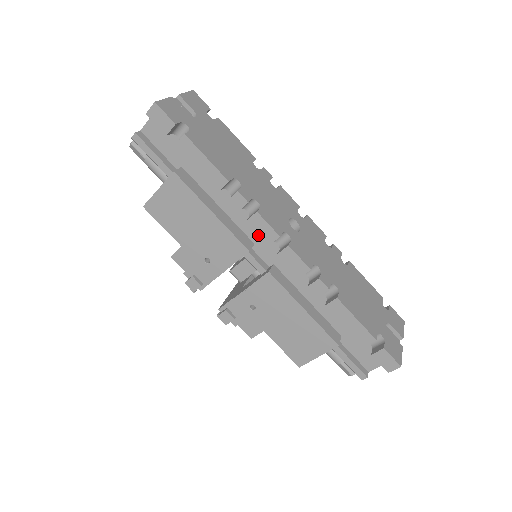
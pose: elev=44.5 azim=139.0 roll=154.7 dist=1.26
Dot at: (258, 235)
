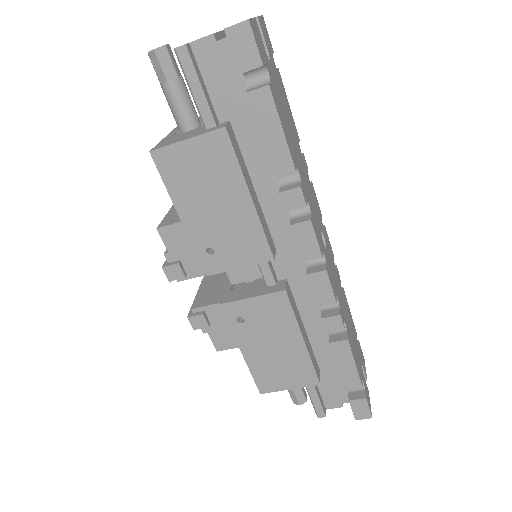
Dot at: (285, 240)
